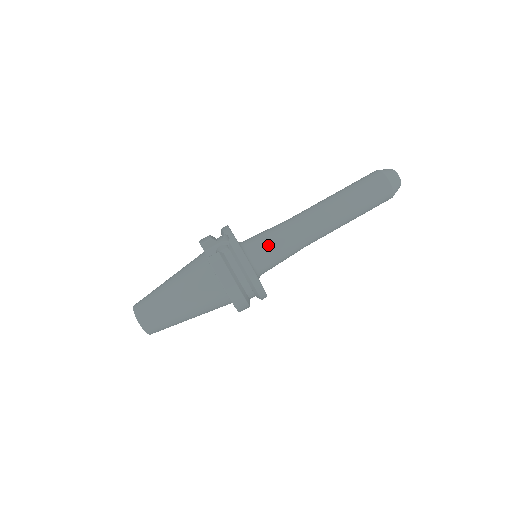
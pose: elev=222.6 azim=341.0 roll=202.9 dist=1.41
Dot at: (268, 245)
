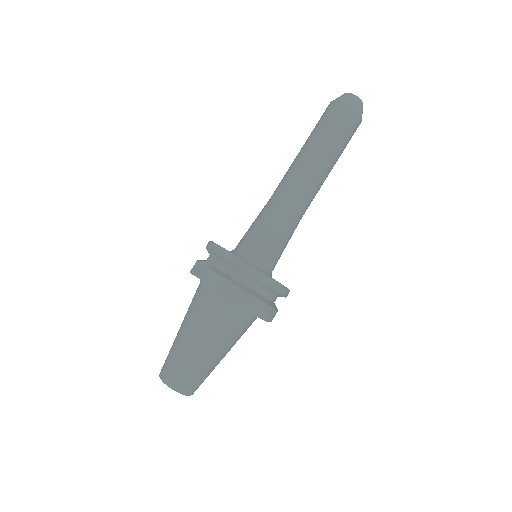
Dot at: (258, 236)
